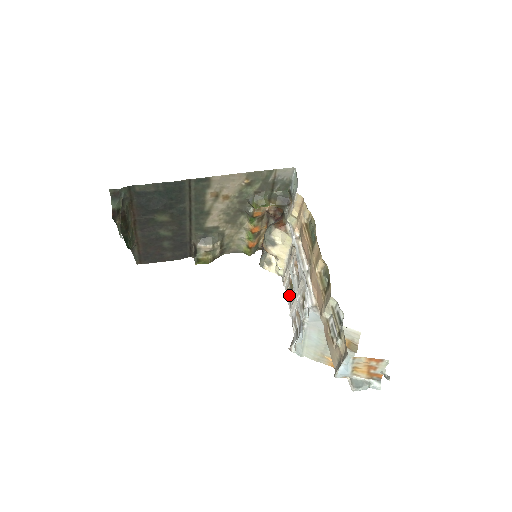
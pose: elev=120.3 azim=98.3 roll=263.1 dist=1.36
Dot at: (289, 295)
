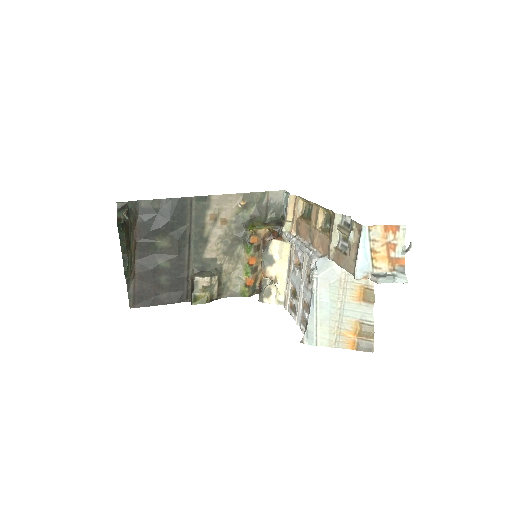
Dot at: (293, 307)
